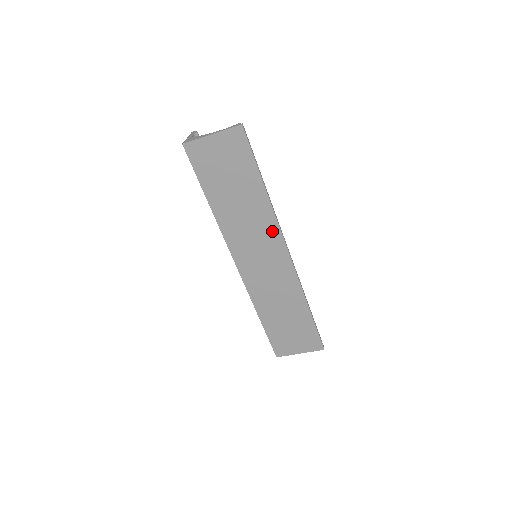
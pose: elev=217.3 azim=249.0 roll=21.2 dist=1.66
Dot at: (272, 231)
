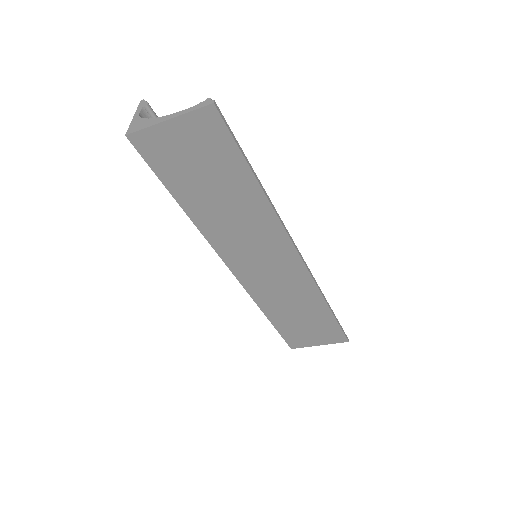
Dot at: (275, 234)
